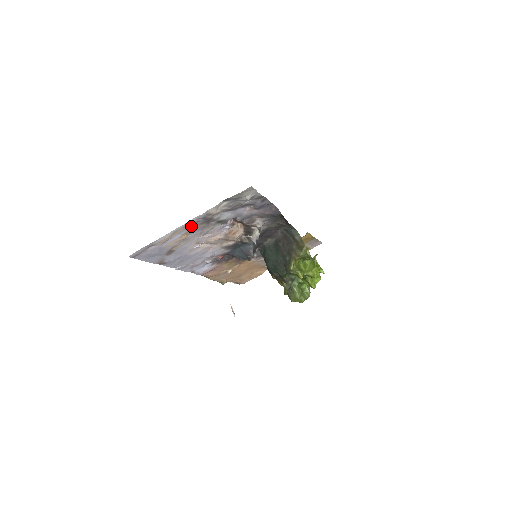
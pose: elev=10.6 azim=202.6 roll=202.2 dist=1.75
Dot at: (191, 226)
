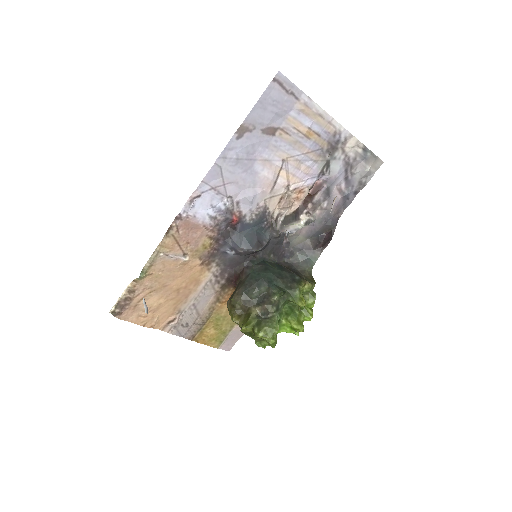
Dot at: (327, 131)
